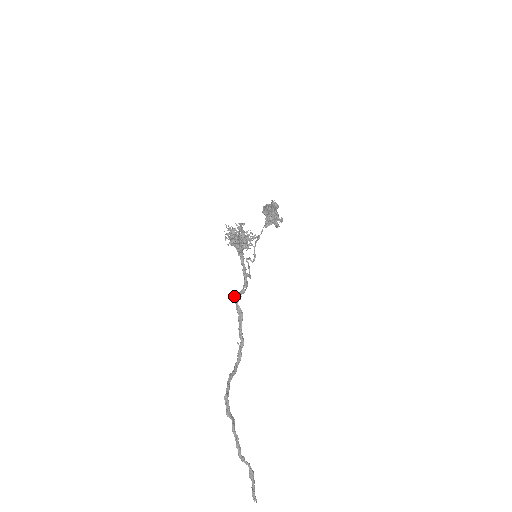
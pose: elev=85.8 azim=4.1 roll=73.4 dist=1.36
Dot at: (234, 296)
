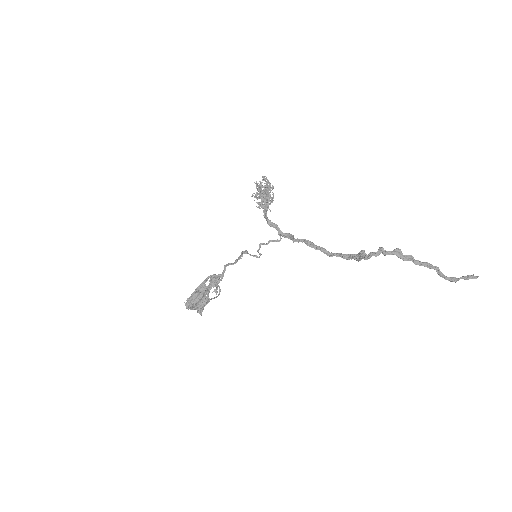
Dot at: (292, 240)
